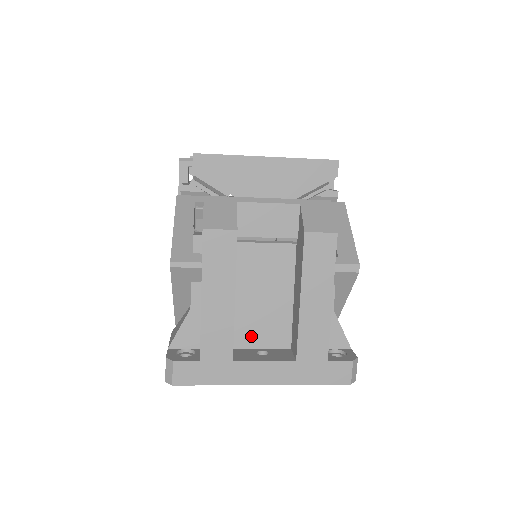
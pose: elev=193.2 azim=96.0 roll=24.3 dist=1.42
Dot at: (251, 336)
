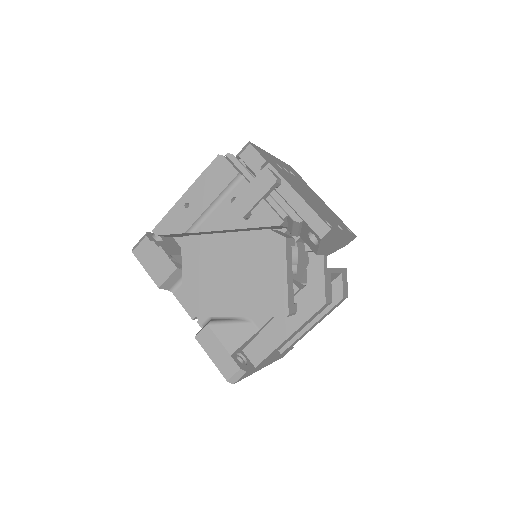
Dot at: occluded
